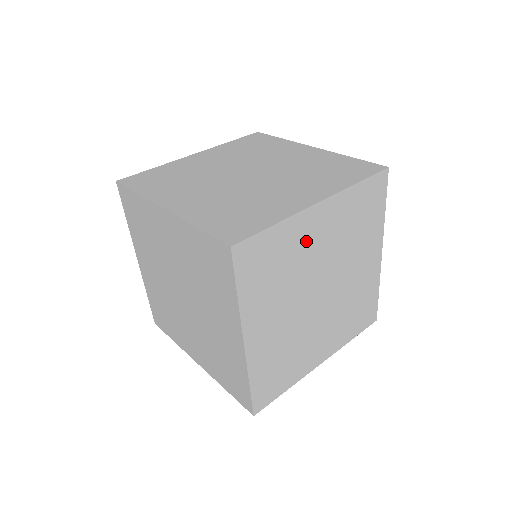
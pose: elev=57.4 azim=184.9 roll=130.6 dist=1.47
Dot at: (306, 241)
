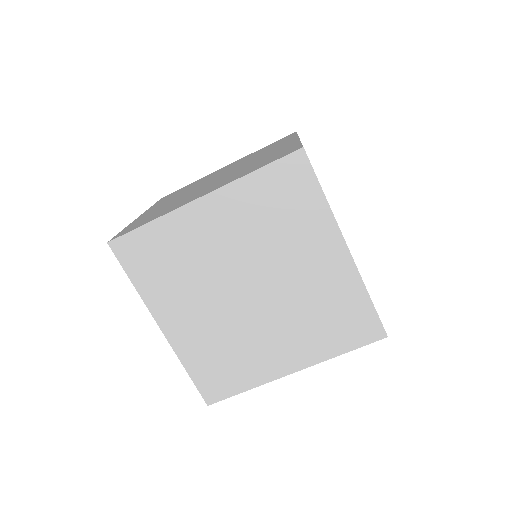
Dot at: (199, 237)
